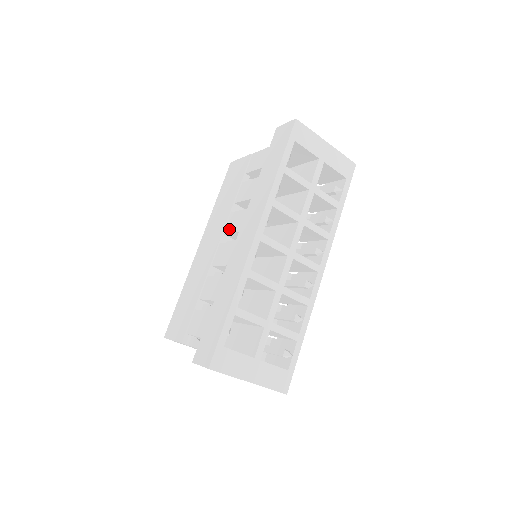
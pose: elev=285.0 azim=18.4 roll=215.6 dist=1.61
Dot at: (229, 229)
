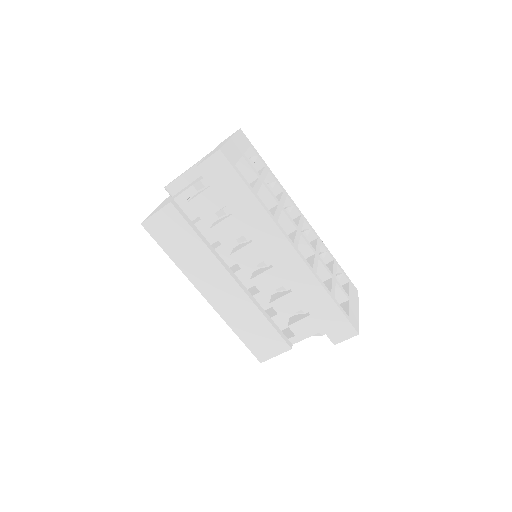
Dot at: (248, 265)
